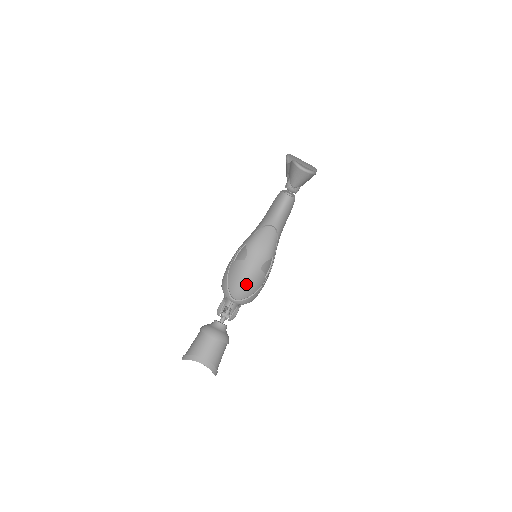
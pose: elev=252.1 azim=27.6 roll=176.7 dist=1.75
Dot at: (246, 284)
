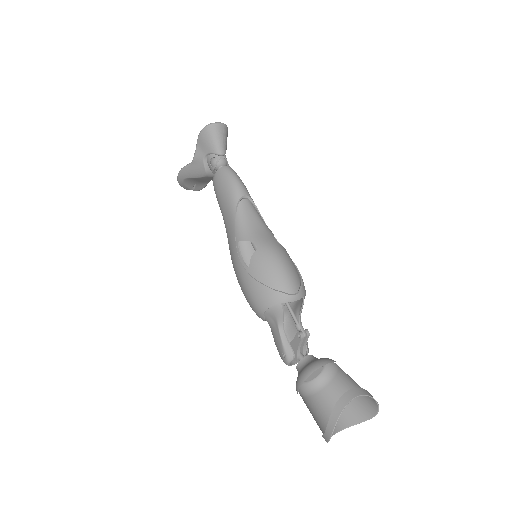
Dot at: (286, 265)
